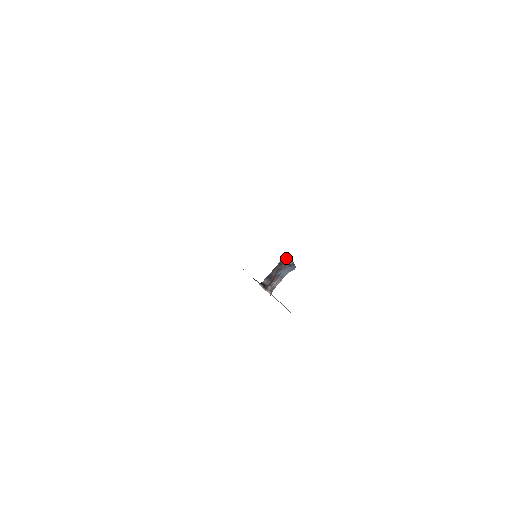
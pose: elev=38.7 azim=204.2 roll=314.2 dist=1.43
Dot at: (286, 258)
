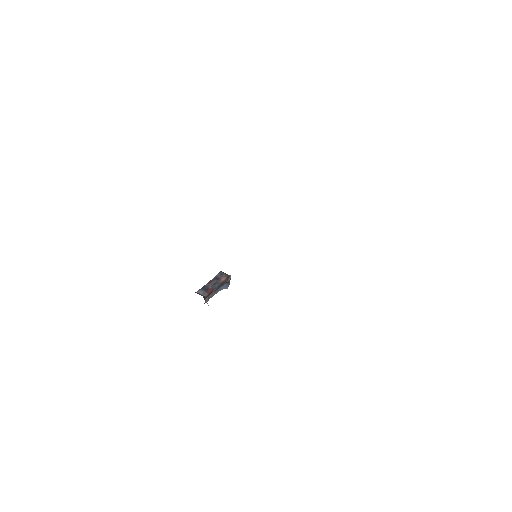
Dot at: (225, 274)
